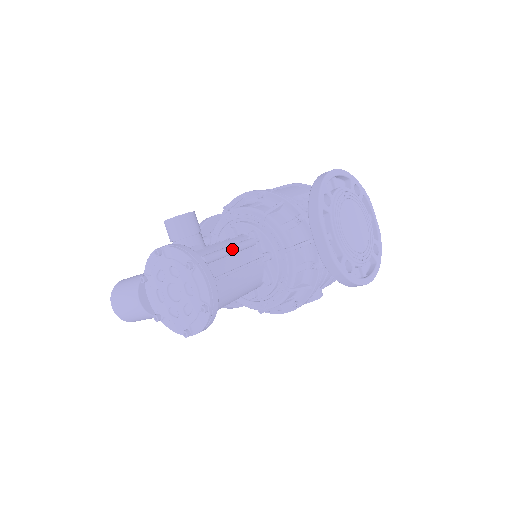
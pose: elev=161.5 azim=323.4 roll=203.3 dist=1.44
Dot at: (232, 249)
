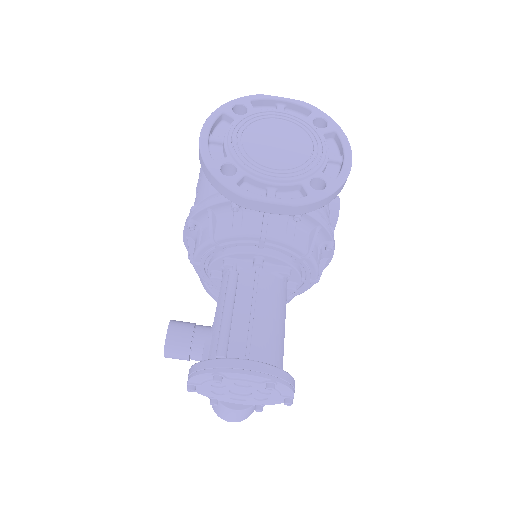
Dot at: (227, 311)
